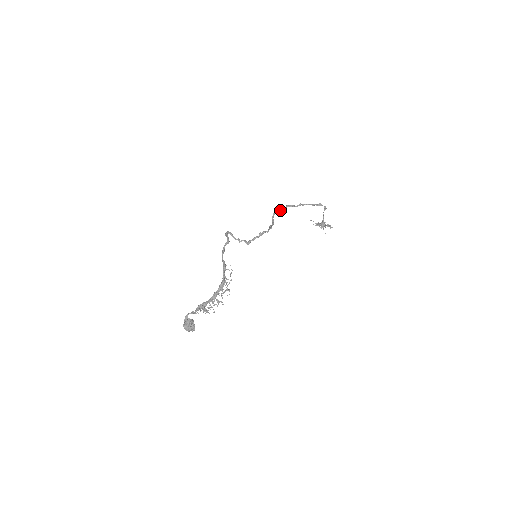
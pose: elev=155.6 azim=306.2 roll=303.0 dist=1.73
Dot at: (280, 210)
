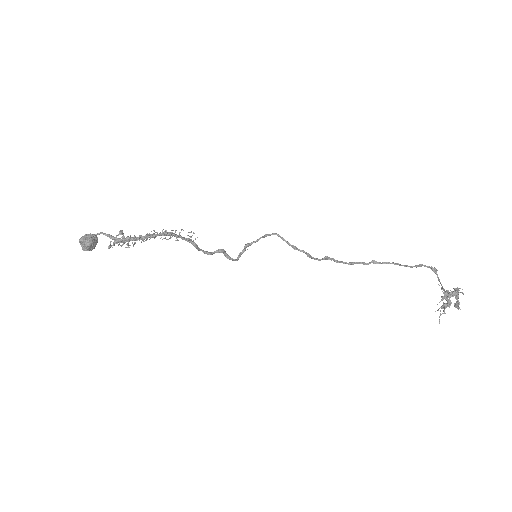
Dot at: (330, 259)
